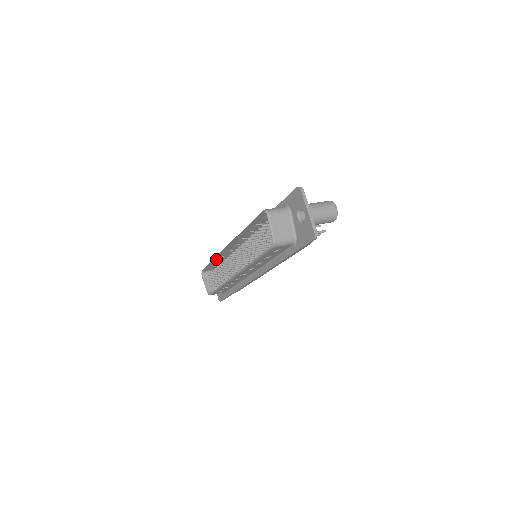
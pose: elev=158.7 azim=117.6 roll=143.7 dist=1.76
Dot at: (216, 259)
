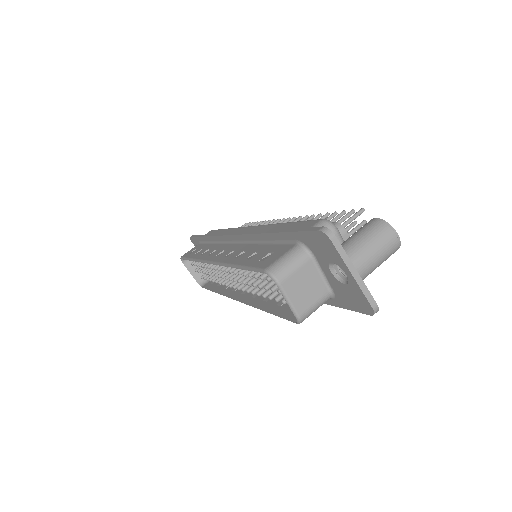
Dot at: occluded
